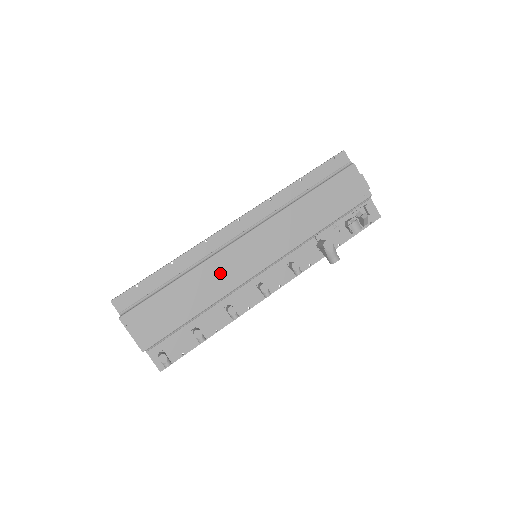
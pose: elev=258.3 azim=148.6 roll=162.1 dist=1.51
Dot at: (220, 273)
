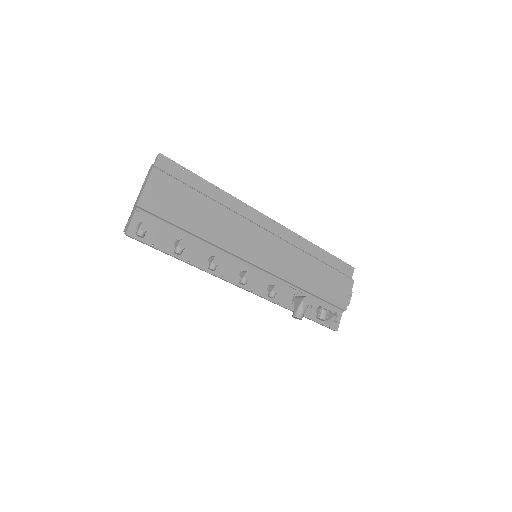
Dot at: (235, 232)
